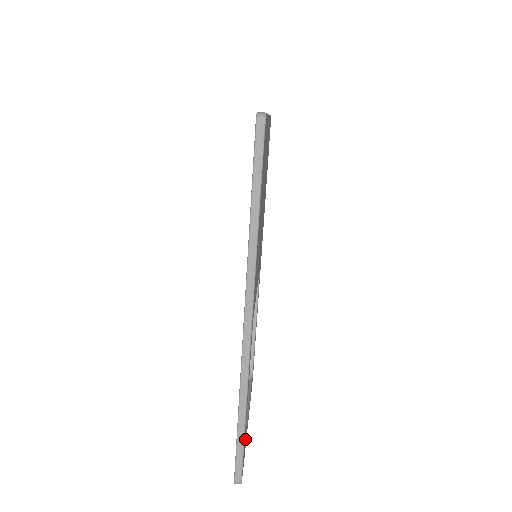
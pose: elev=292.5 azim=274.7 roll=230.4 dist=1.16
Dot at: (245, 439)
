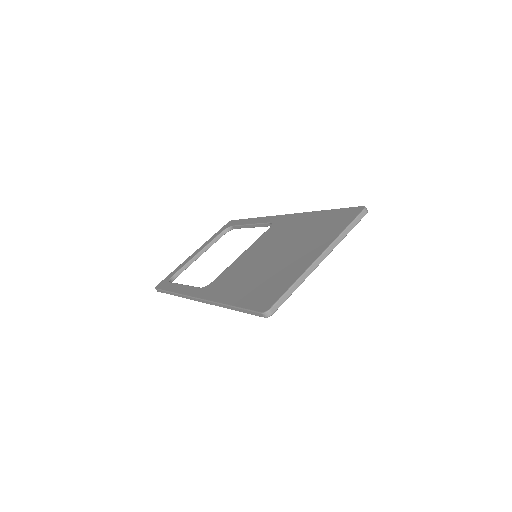
Dot at: occluded
